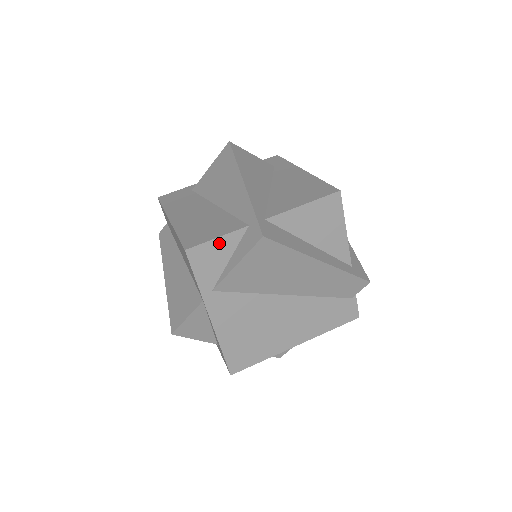
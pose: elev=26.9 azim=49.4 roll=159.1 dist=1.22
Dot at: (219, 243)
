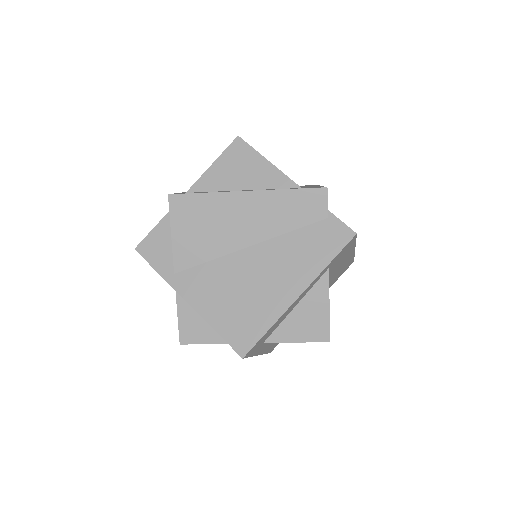
Dot at: (159, 230)
